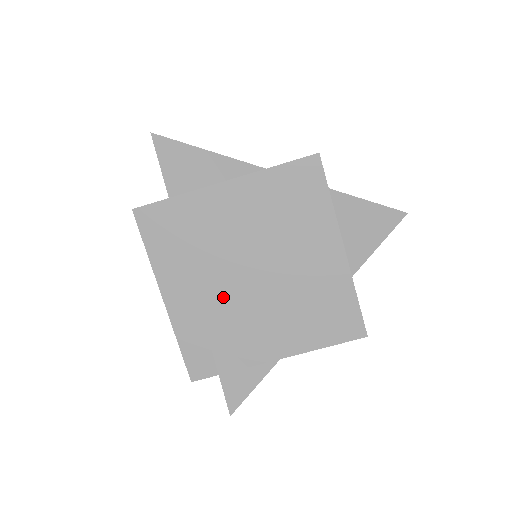
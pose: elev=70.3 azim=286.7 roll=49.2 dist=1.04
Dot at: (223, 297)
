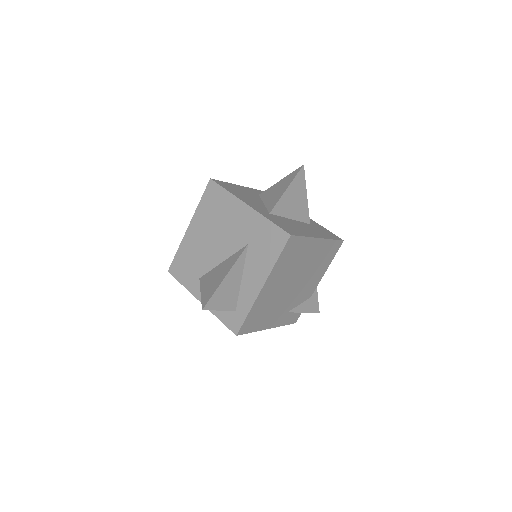
Dot at: (289, 301)
